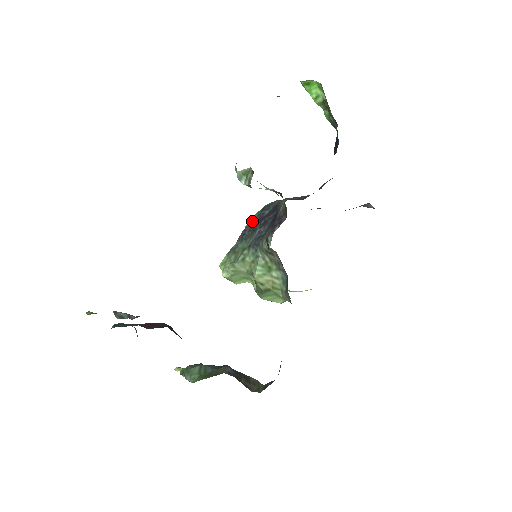
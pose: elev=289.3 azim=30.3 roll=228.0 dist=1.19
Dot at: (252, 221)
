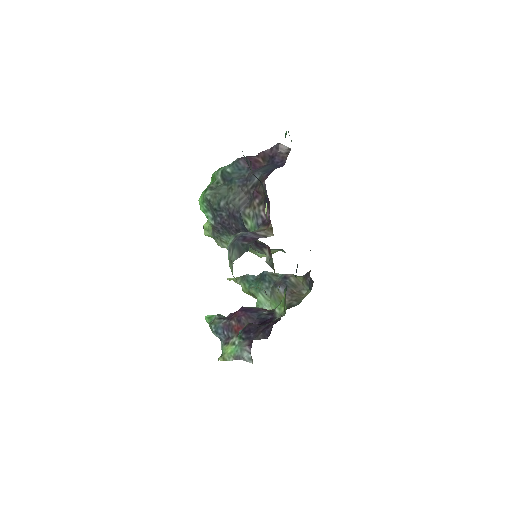
Dot at: (207, 210)
